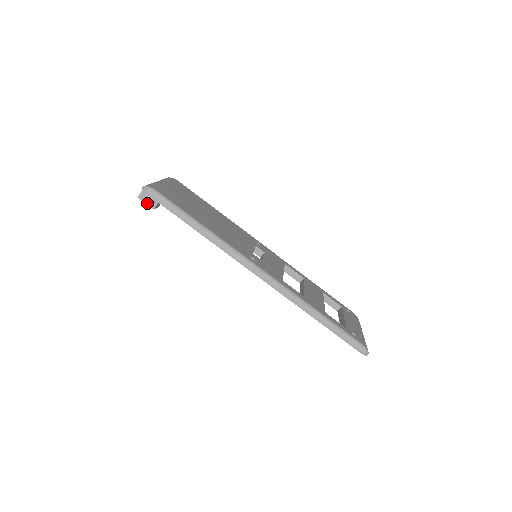
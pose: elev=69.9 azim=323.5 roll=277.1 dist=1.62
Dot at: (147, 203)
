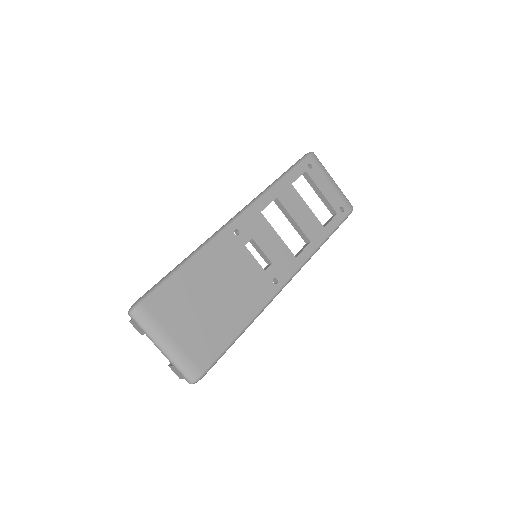
Dot at: occluded
